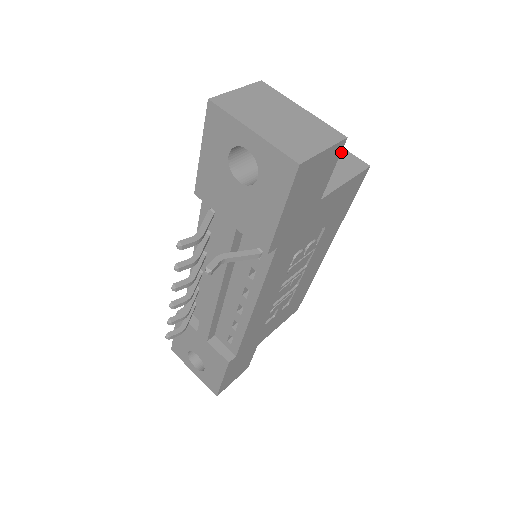
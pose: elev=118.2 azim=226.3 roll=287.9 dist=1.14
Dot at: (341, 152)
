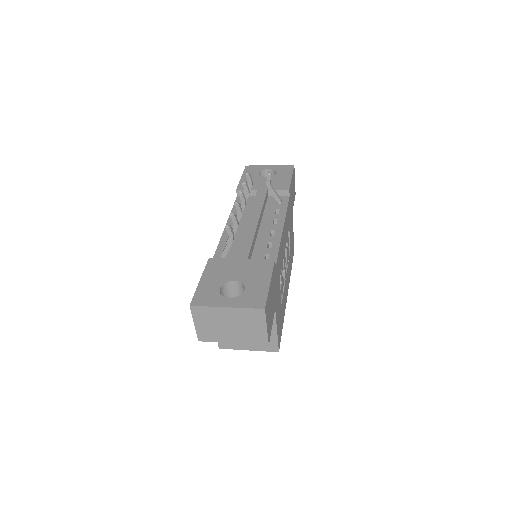
Dot at: occluded
